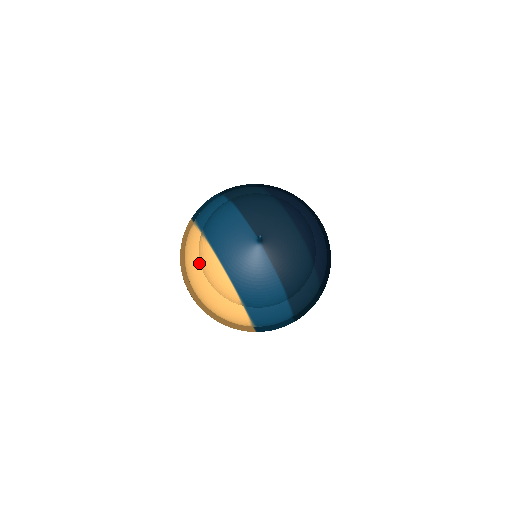
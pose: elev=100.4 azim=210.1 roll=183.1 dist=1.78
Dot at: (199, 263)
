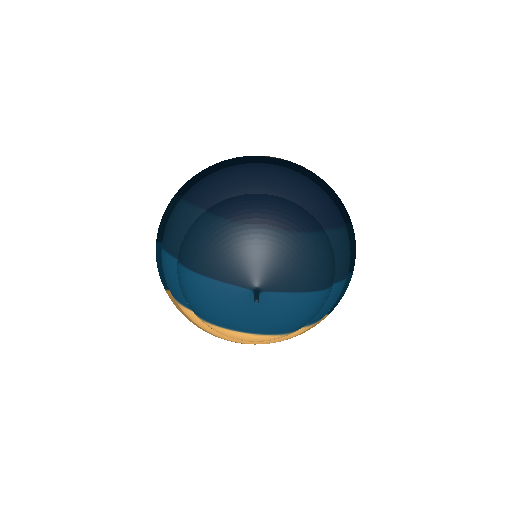
Dot at: (223, 335)
